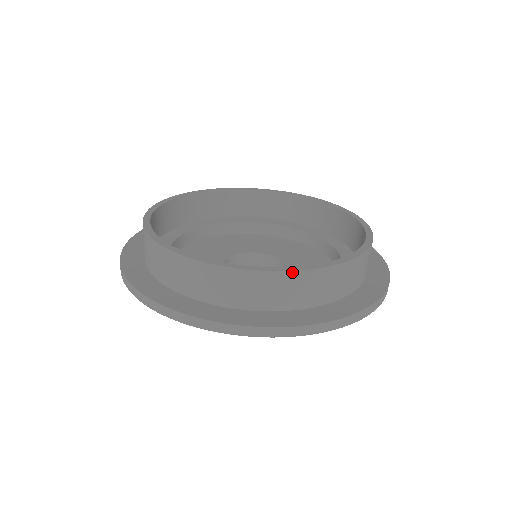
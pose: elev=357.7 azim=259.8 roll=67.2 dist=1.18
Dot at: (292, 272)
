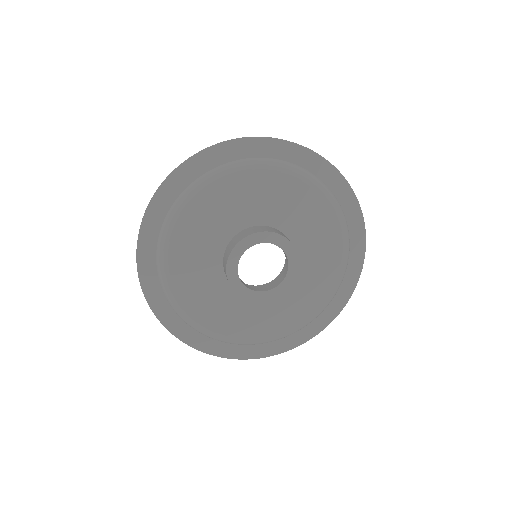
Dot at: occluded
